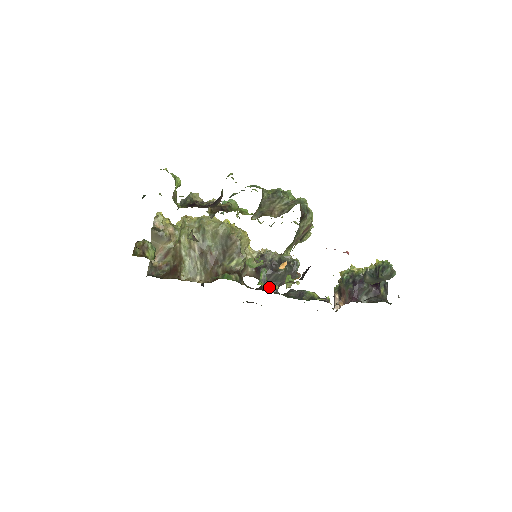
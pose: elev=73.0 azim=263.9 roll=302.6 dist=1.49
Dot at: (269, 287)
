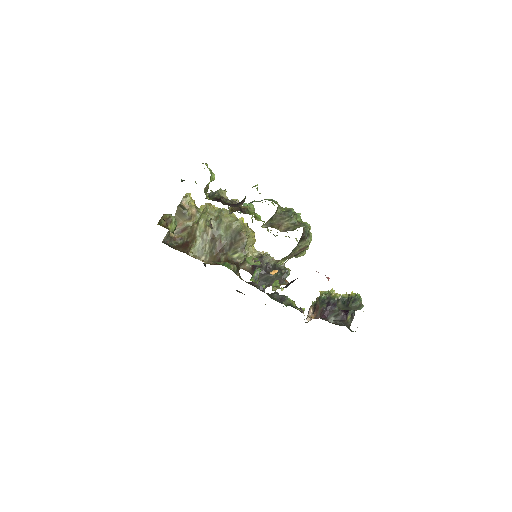
Dot at: (258, 284)
